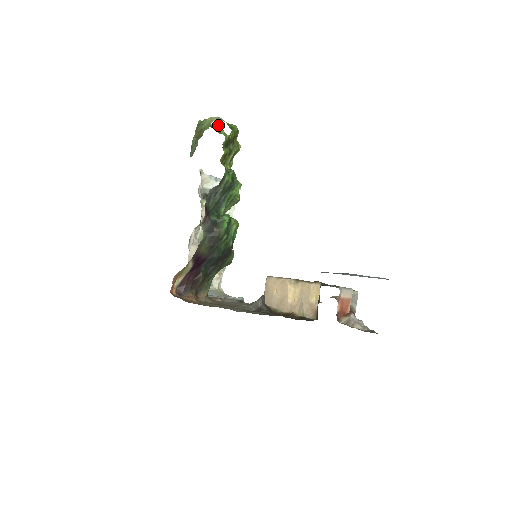
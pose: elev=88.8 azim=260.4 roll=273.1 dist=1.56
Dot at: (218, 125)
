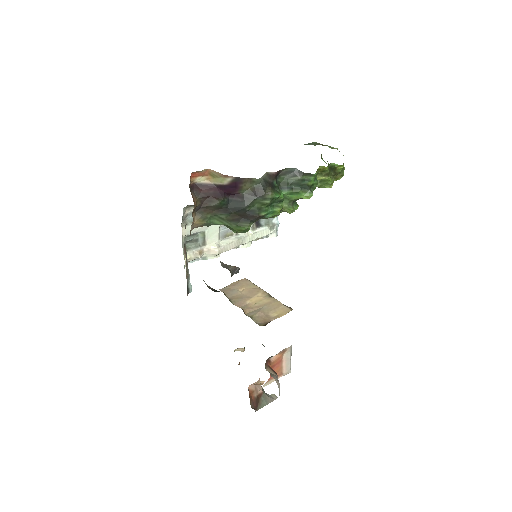
Dot at: occluded
